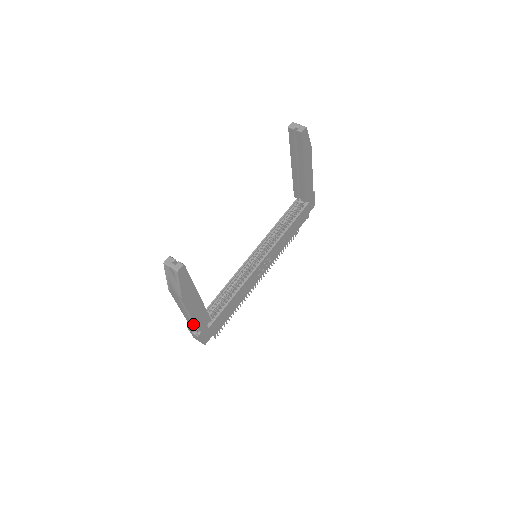
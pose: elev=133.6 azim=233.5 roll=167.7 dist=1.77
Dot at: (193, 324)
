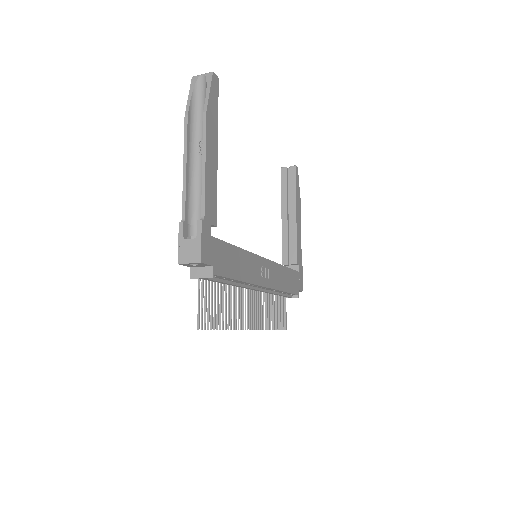
Dot at: (187, 226)
